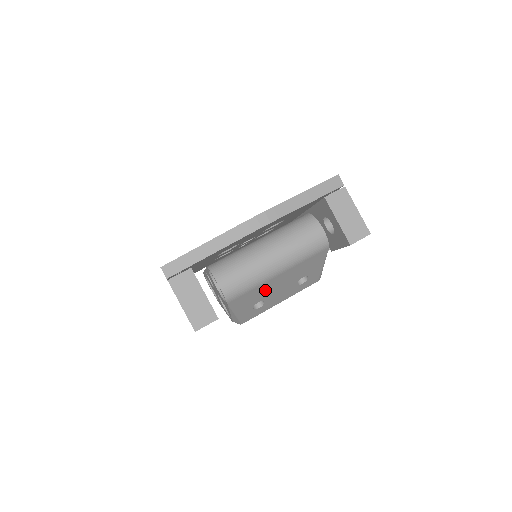
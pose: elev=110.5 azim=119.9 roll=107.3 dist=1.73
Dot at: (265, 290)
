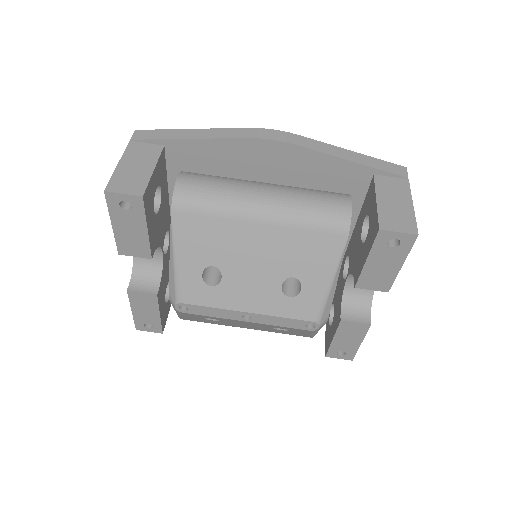
Dot at: (231, 243)
